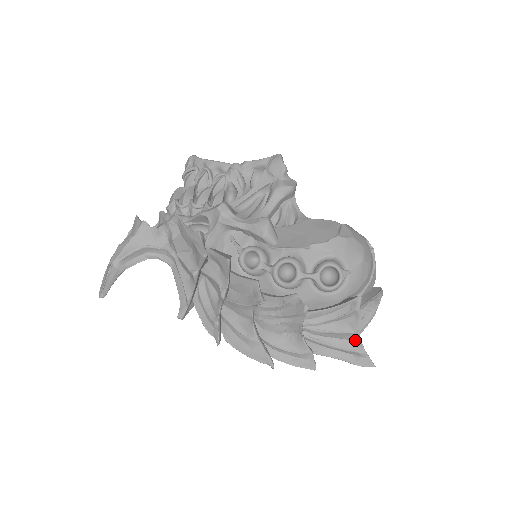
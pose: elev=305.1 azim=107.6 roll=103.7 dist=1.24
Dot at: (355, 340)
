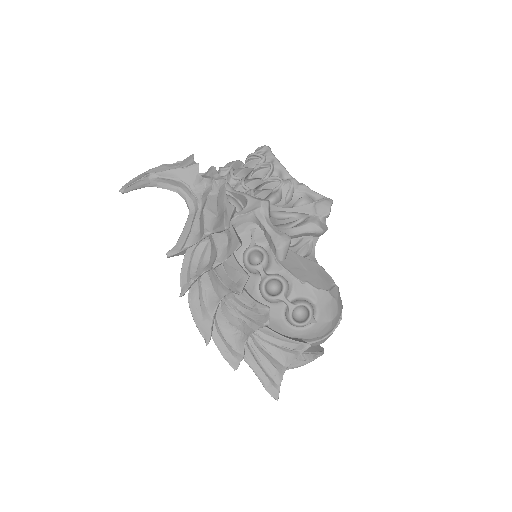
Dot at: (280, 372)
